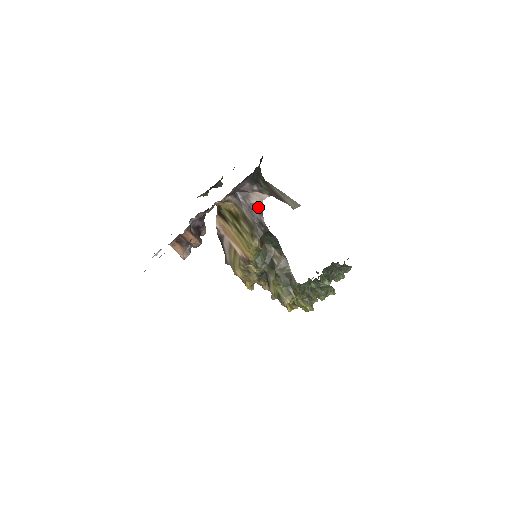
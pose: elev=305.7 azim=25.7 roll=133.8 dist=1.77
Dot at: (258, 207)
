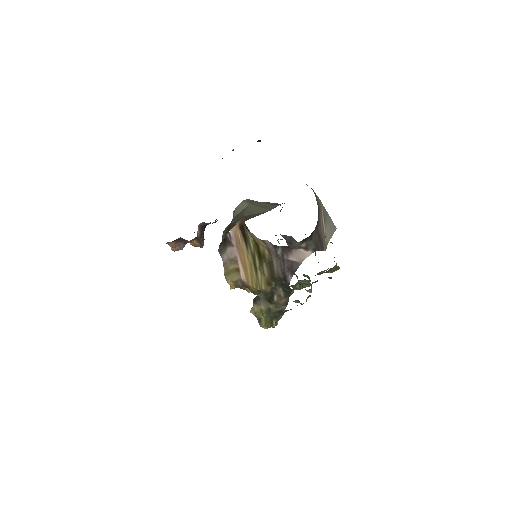
Dot at: (293, 266)
